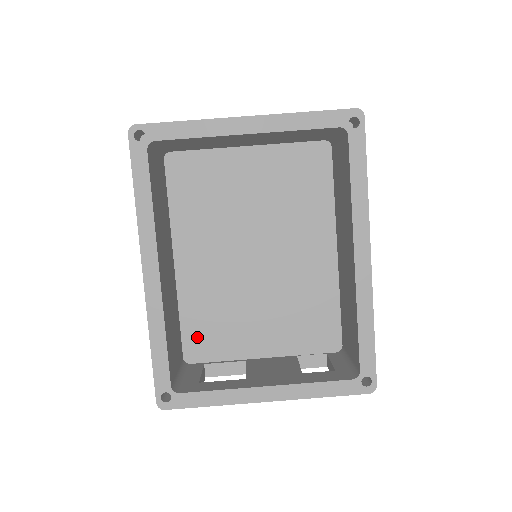
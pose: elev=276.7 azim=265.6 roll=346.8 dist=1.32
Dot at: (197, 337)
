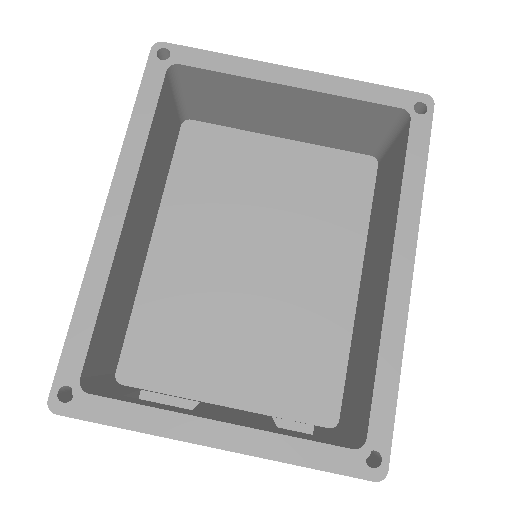
Dot at: (145, 349)
